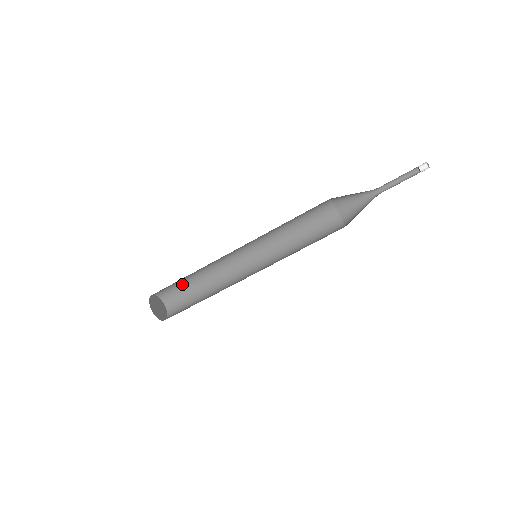
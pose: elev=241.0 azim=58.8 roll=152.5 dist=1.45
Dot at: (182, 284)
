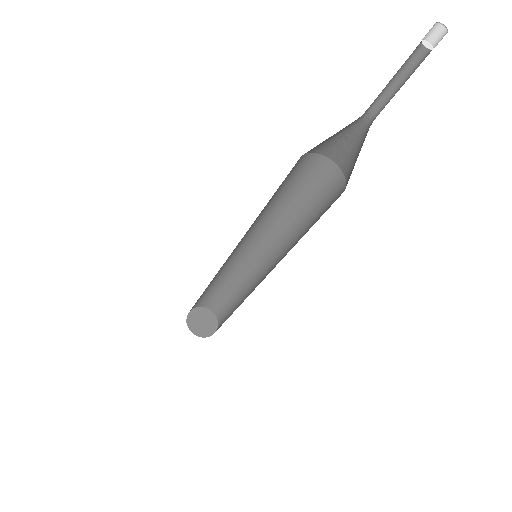
Dot at: (223, 295)
